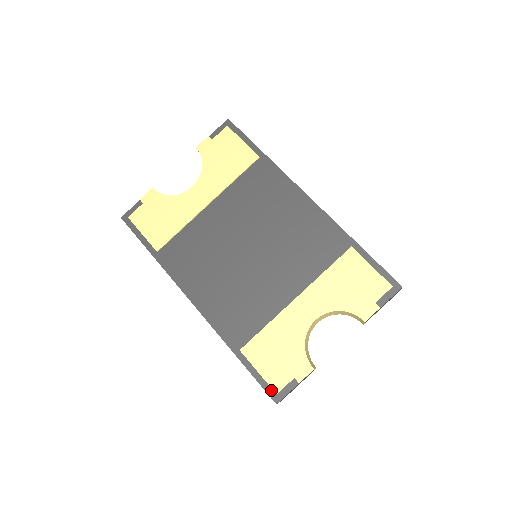
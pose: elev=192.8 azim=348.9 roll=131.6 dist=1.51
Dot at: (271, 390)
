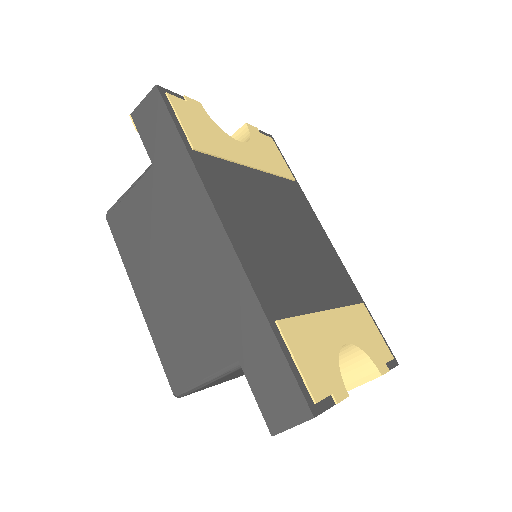
Dot at: (308, 394)
